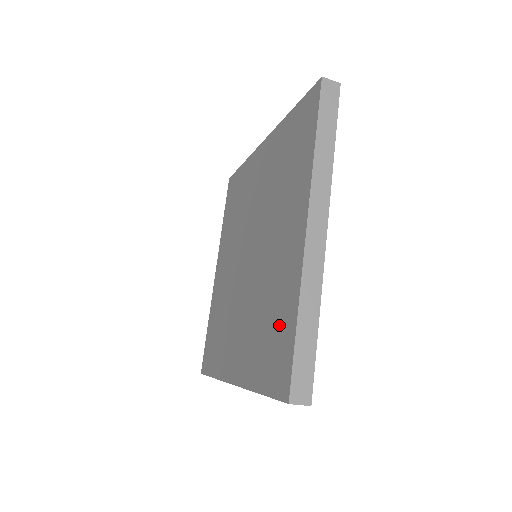
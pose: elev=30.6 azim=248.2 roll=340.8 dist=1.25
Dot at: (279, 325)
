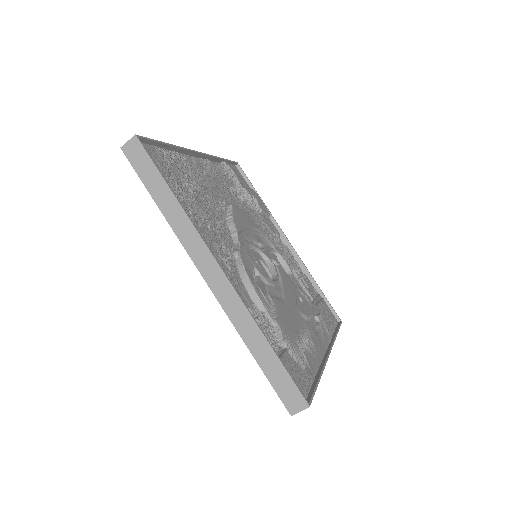
Dot at: occluded
